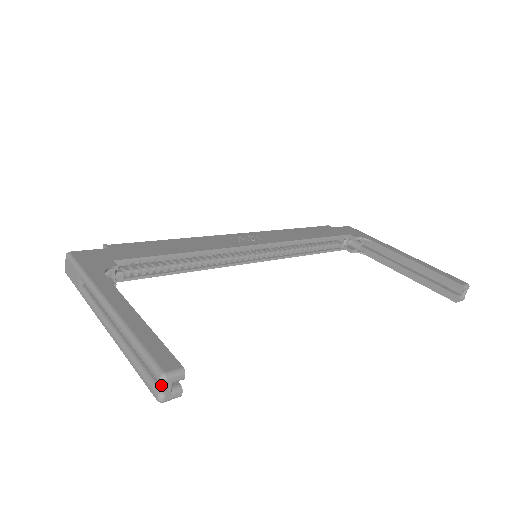
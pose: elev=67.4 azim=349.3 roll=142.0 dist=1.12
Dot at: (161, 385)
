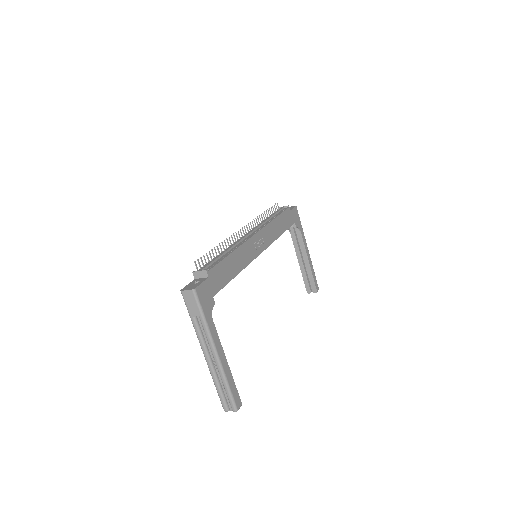
Dot at: (229, 406)
